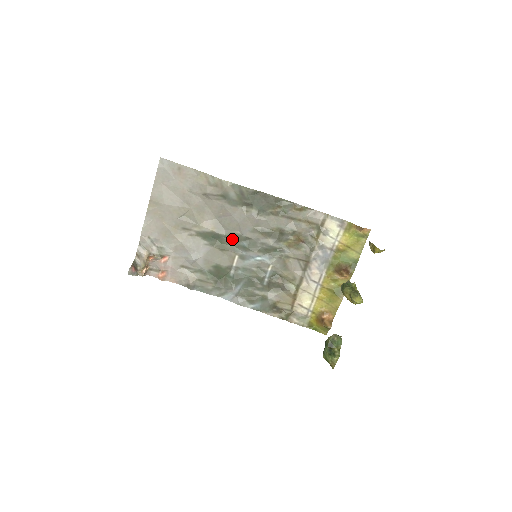
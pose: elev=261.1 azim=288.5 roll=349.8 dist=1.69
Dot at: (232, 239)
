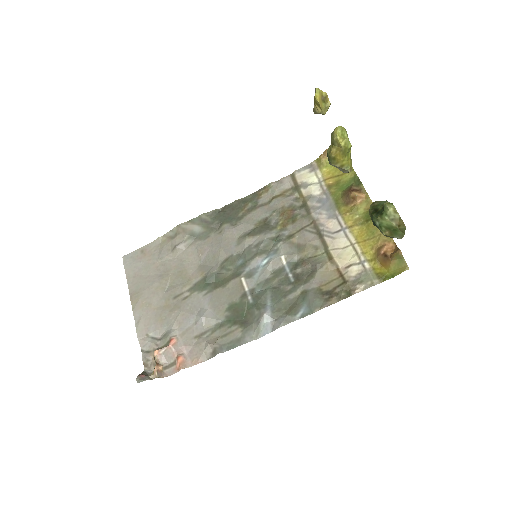
Dot at: (226, 268)
